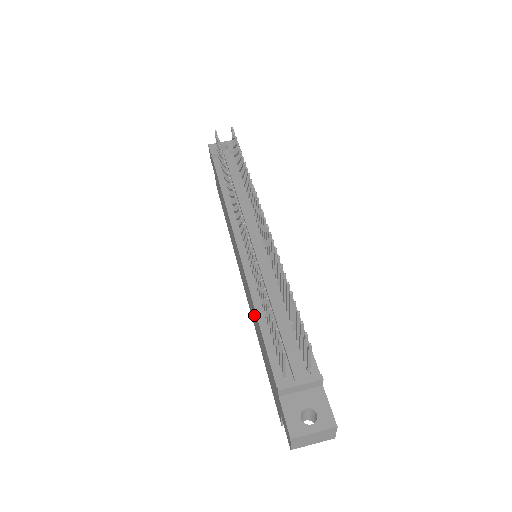
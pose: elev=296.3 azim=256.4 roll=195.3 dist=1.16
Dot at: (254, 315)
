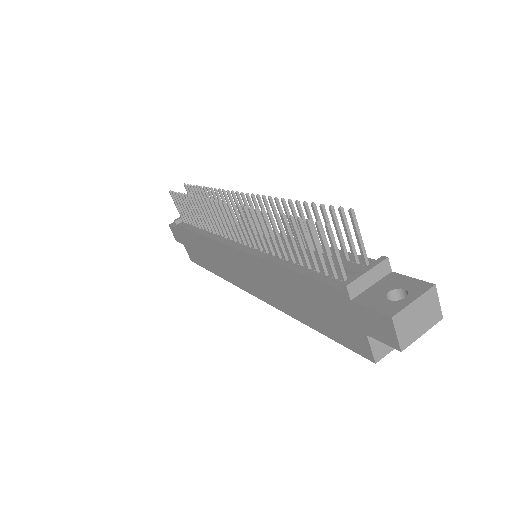
Dot at: (281, 284)
